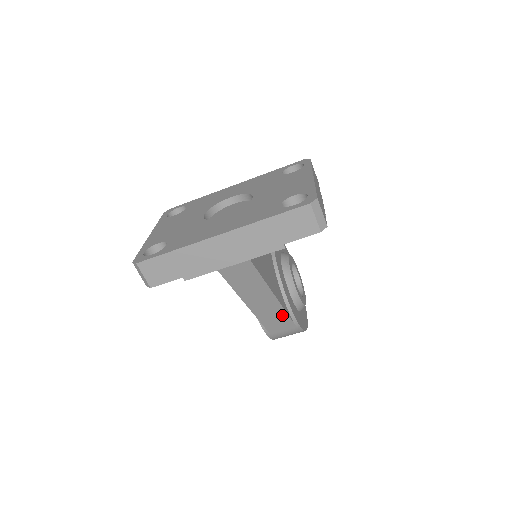
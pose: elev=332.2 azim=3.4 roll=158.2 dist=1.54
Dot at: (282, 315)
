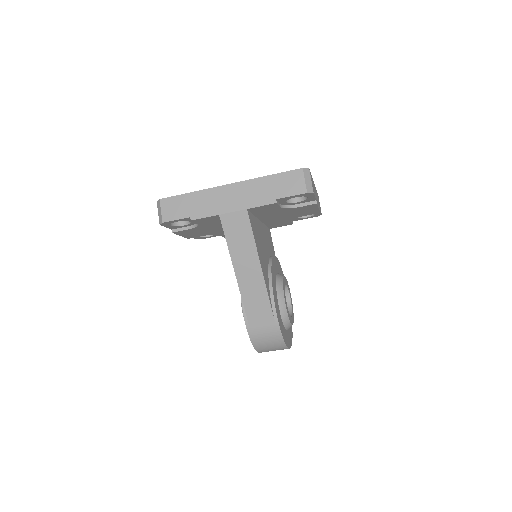
Dot at: (264, 300)
